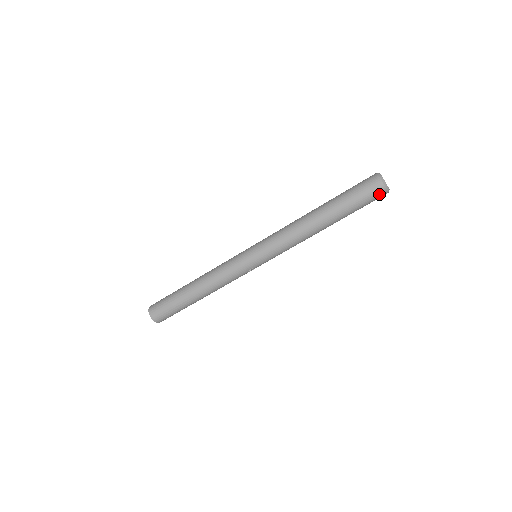
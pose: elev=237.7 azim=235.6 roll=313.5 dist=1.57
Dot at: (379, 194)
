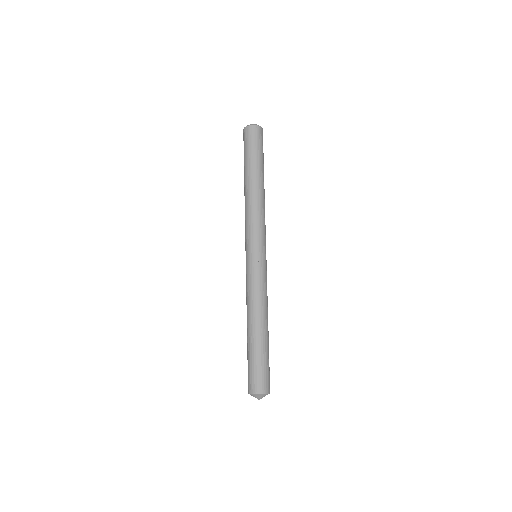
Dot at: (249, 132)
